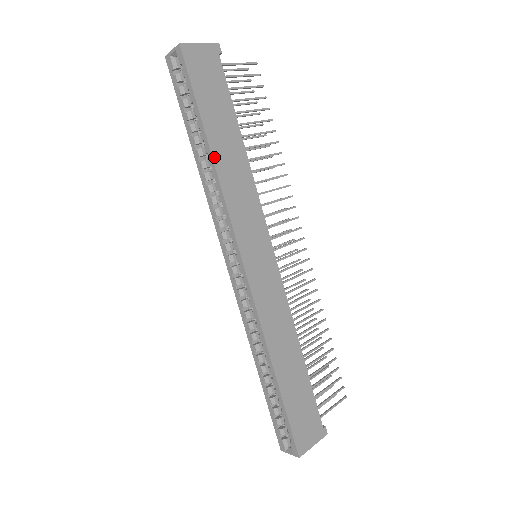
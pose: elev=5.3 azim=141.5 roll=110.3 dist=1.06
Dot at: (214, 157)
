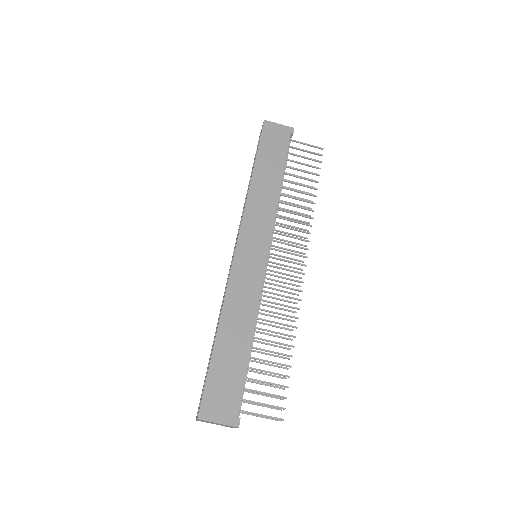
Dot at: (253, 179)
